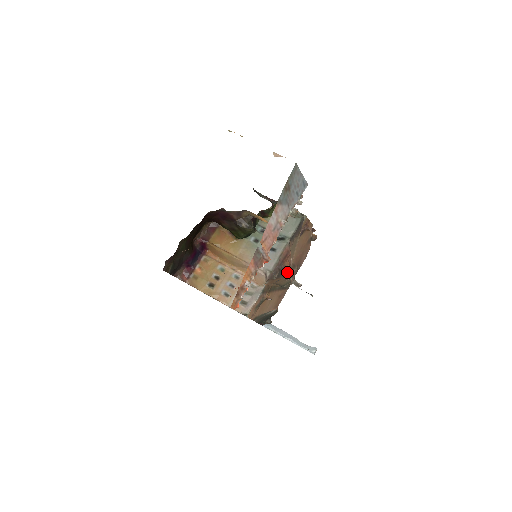
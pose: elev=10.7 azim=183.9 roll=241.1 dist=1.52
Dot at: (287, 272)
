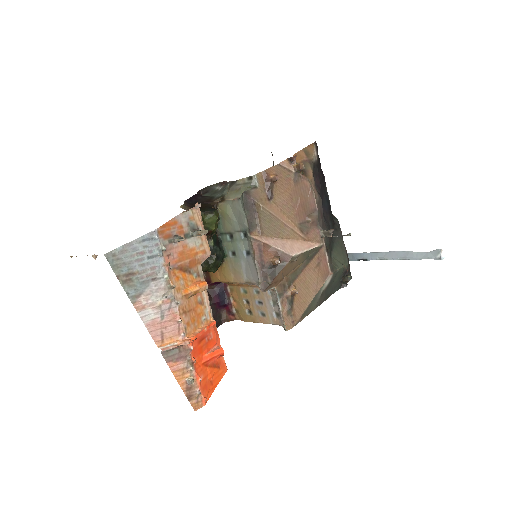
Dot at: (278, 264)
